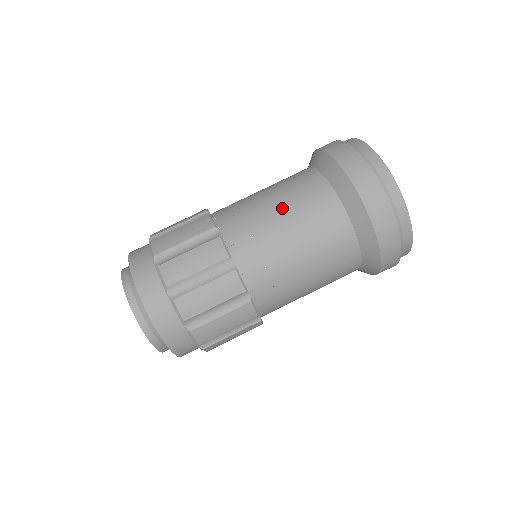
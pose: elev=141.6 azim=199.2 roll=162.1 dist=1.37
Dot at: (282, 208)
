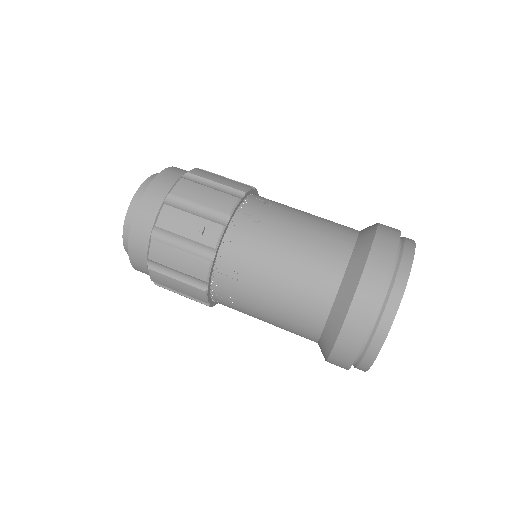
Dot at: (279, 282)
